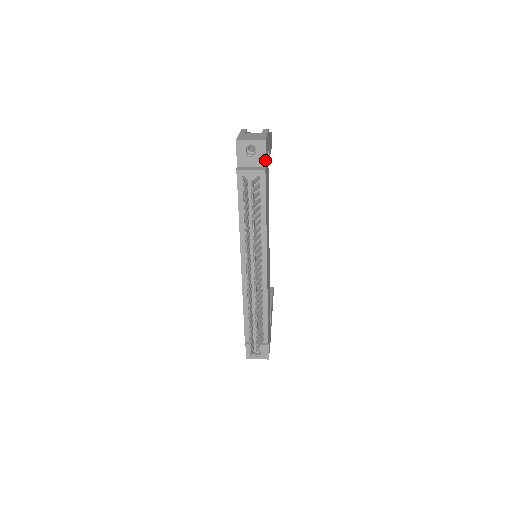
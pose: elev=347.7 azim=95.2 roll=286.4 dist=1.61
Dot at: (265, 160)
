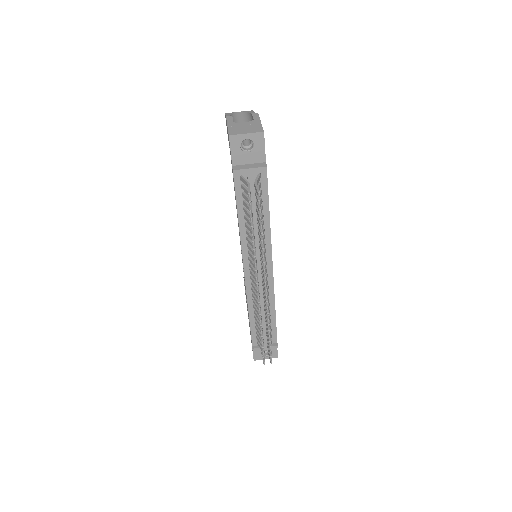
Dot at: (265, 154)
